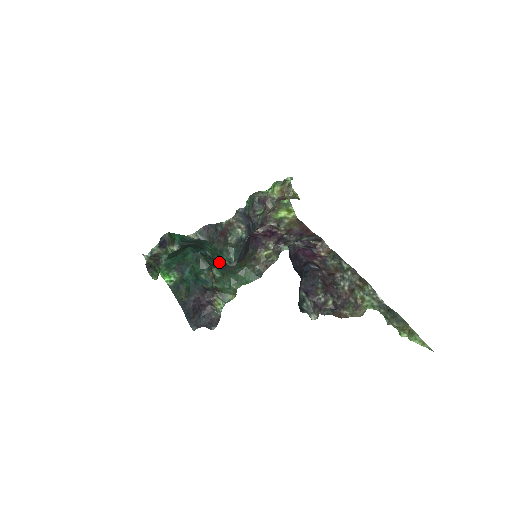
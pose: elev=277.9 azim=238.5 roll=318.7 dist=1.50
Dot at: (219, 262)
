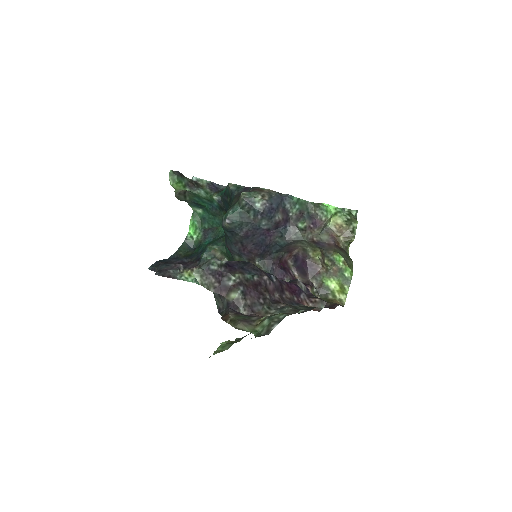
Dot at: occluded
